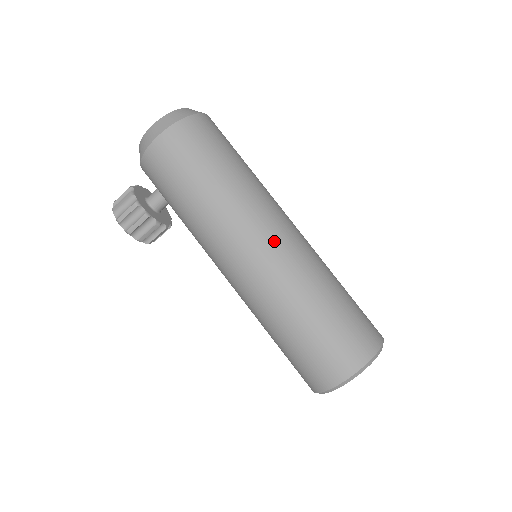
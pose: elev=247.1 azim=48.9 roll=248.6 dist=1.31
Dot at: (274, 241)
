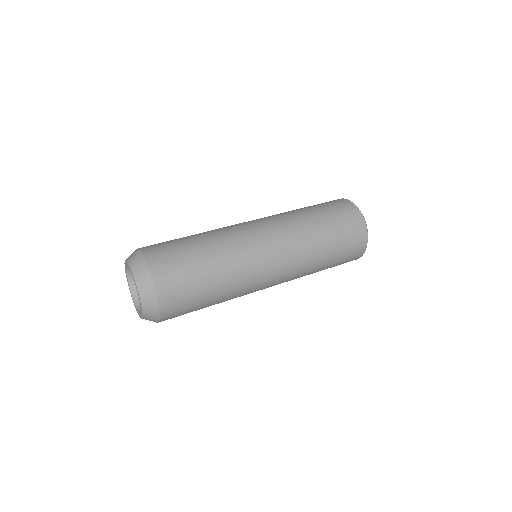
Dot at: (276, 276)
